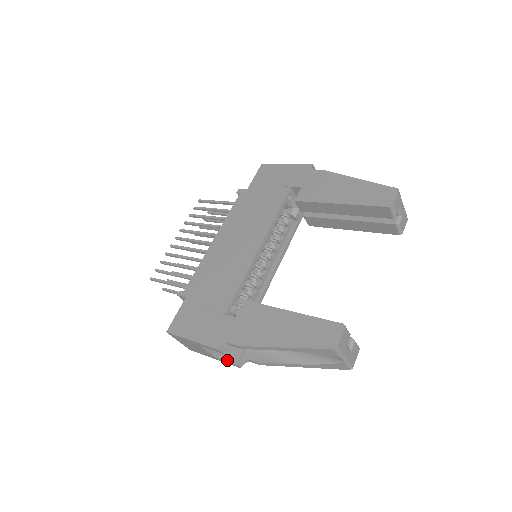
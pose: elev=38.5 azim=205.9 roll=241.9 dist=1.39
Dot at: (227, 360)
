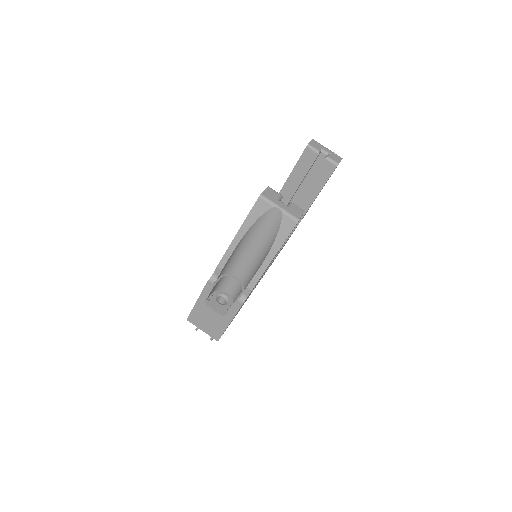
Dot at: occluded
